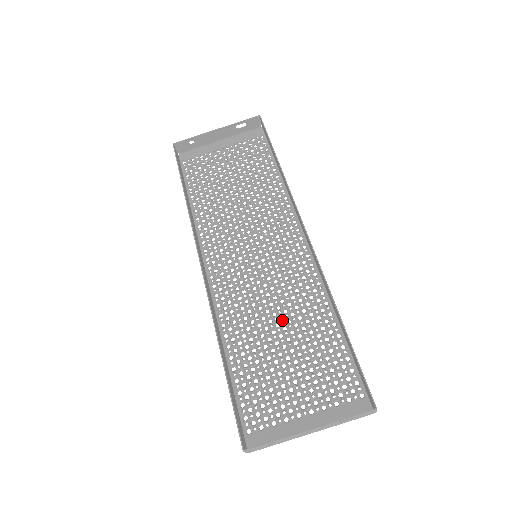
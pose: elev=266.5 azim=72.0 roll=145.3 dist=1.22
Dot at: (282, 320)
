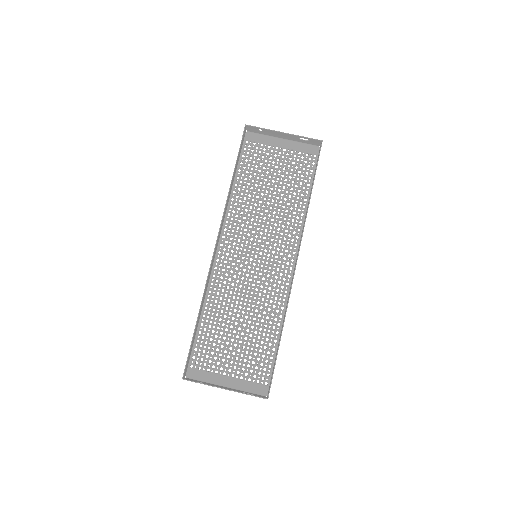
Dot at: (248, 311)
